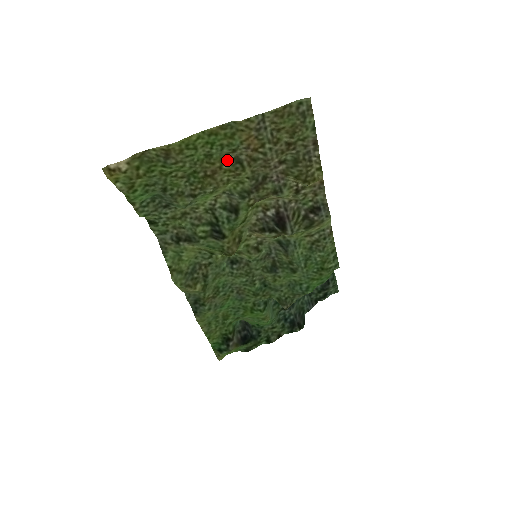
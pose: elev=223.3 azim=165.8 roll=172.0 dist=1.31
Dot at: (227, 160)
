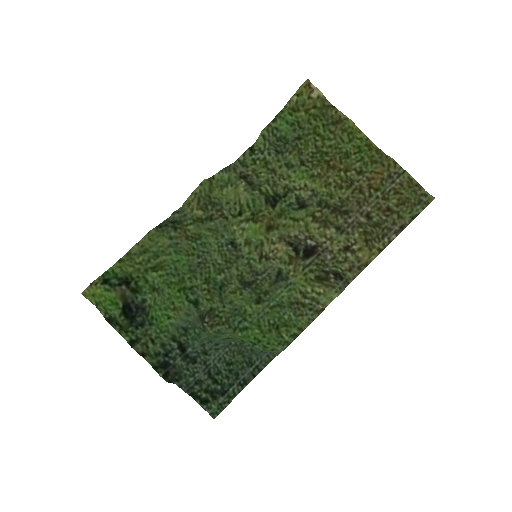
Dot at: (348, 173)
